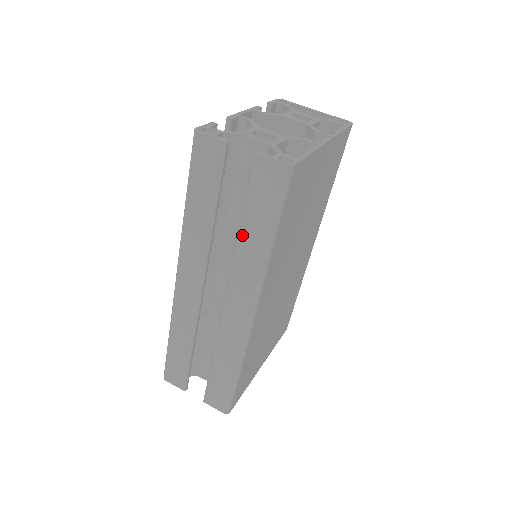
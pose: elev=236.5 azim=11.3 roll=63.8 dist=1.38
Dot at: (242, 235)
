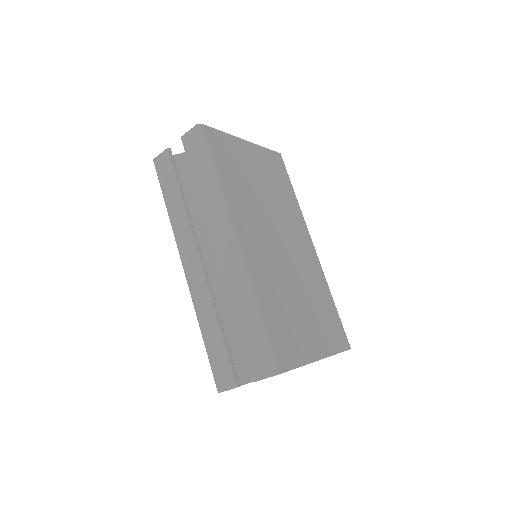
Dot at: (199, 189)
